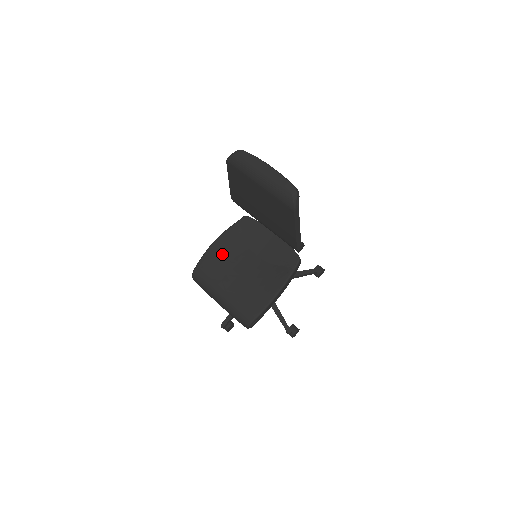
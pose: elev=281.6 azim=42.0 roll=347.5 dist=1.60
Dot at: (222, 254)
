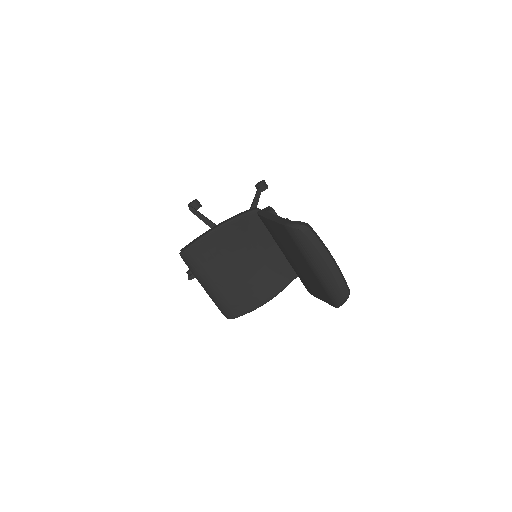
Dot at: (221, 245)
